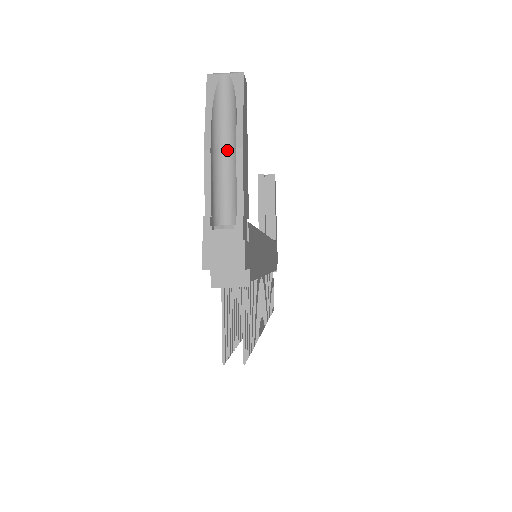
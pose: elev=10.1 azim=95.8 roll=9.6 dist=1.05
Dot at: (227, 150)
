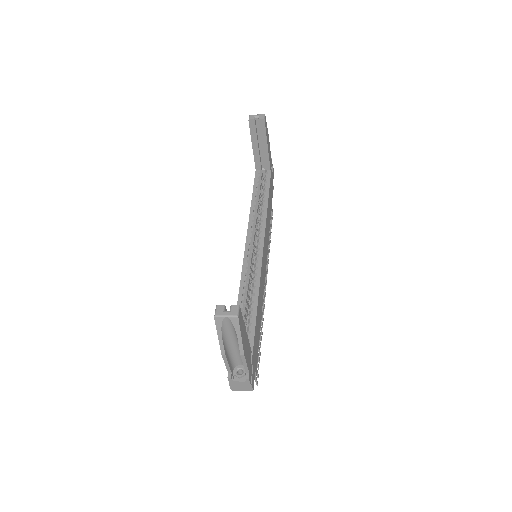
Dot at: (234, 343)
